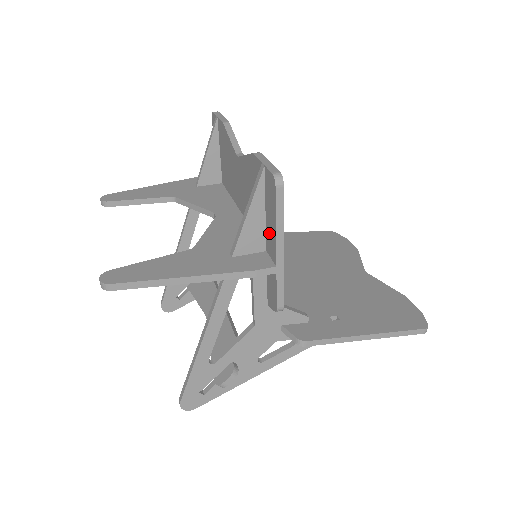
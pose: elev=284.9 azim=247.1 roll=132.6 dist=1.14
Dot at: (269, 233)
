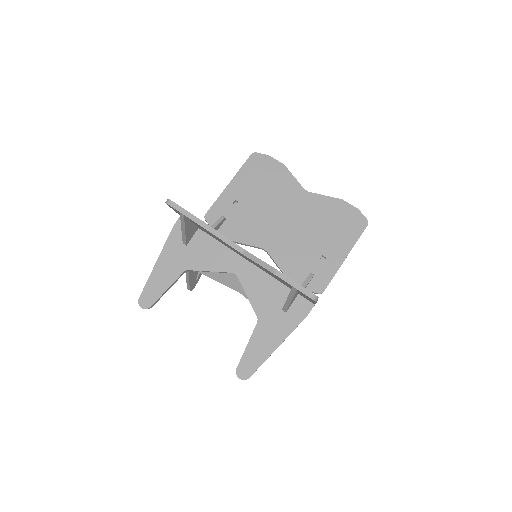
Dot at: occluded
